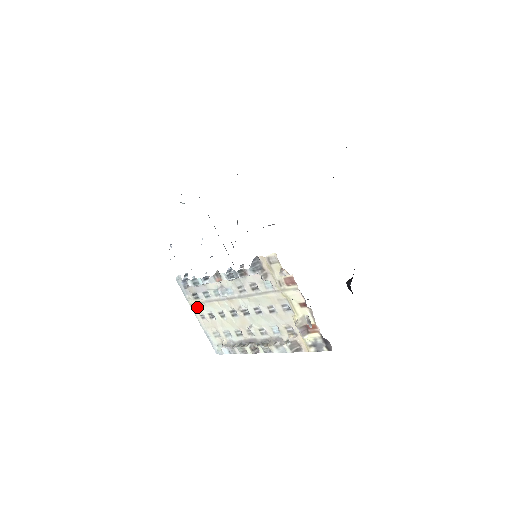
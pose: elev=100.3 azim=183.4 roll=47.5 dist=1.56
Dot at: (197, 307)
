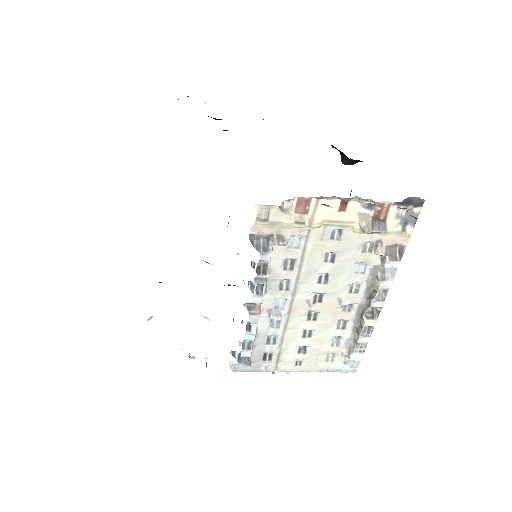
Dot at: (282, 363)
